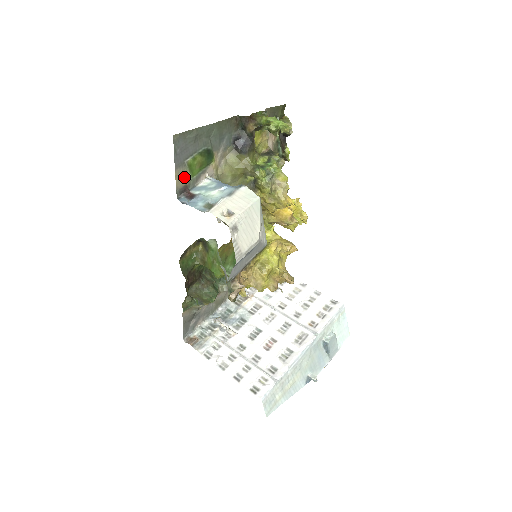
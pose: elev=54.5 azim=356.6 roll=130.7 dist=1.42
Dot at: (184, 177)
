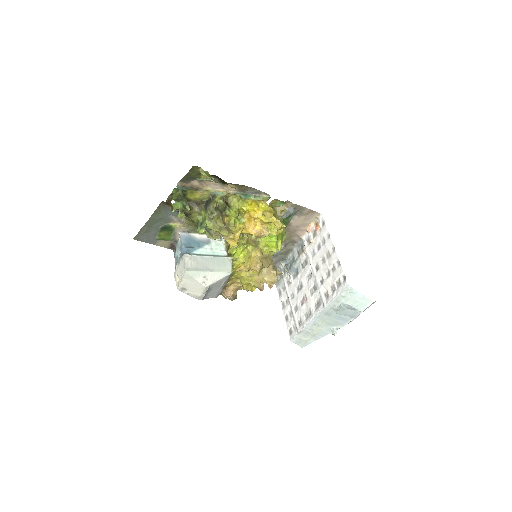
Dot at: (165, 242)
